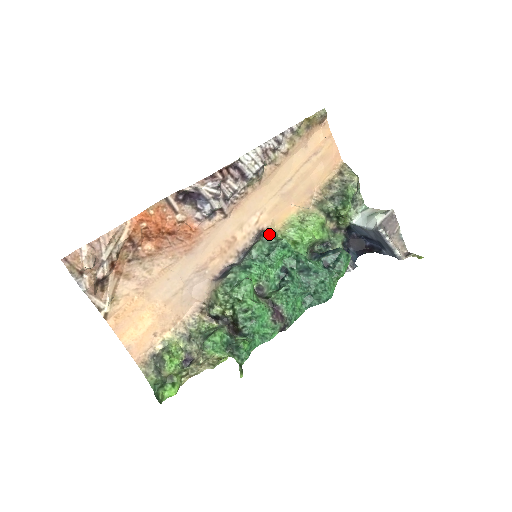
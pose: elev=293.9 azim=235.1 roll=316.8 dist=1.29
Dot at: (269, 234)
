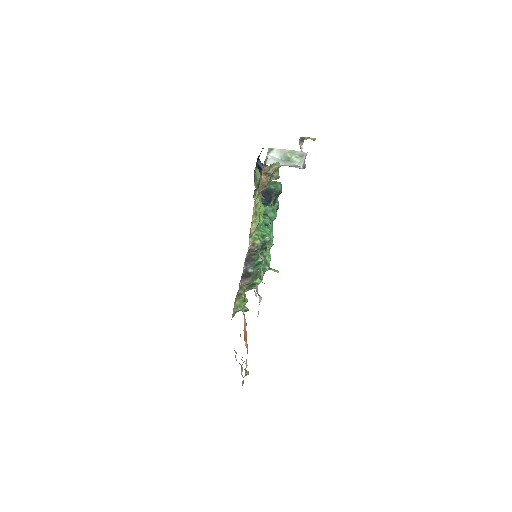
Dot at: occluded
